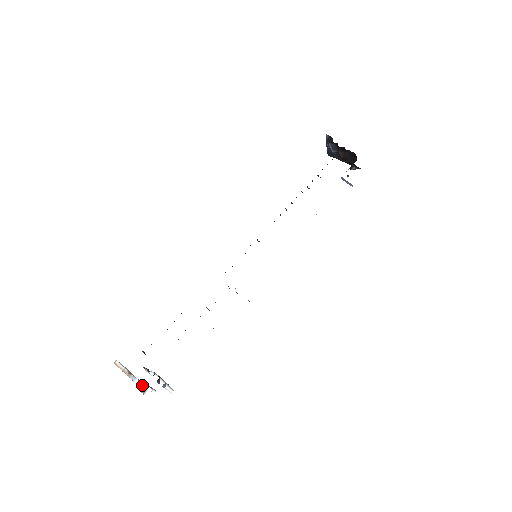
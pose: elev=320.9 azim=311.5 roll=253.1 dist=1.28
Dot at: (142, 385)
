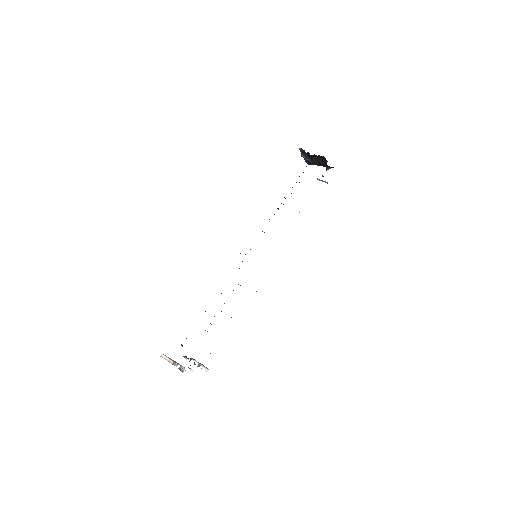
Dot at: (182, 367)
